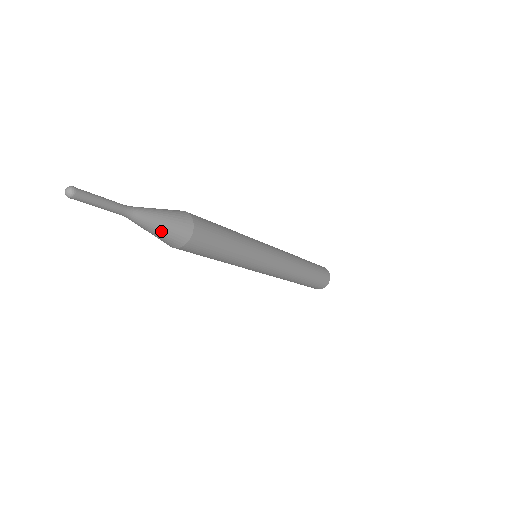
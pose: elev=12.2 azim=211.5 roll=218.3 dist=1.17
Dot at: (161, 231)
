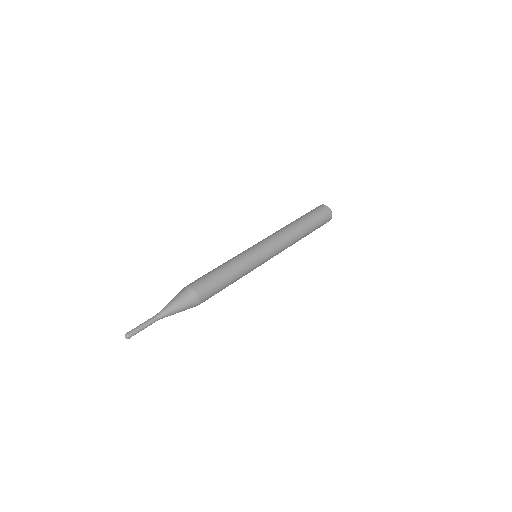
Dot at: (181, 311)
